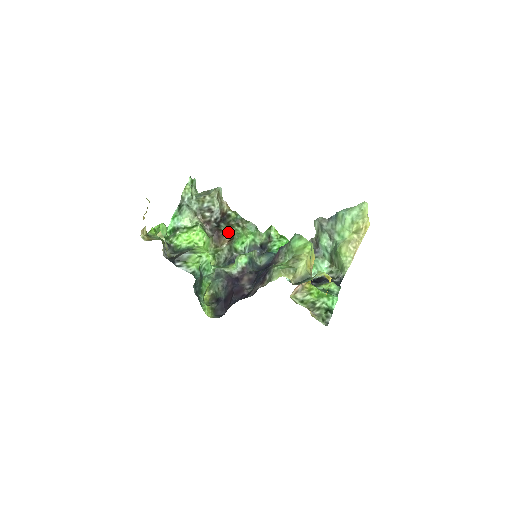
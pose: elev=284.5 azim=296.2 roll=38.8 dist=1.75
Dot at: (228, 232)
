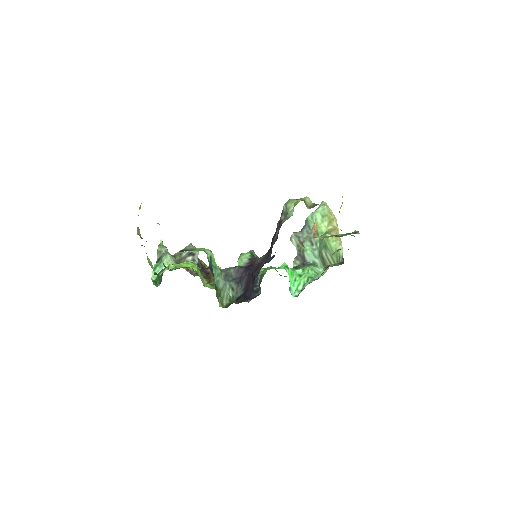
Dot at: occluded
